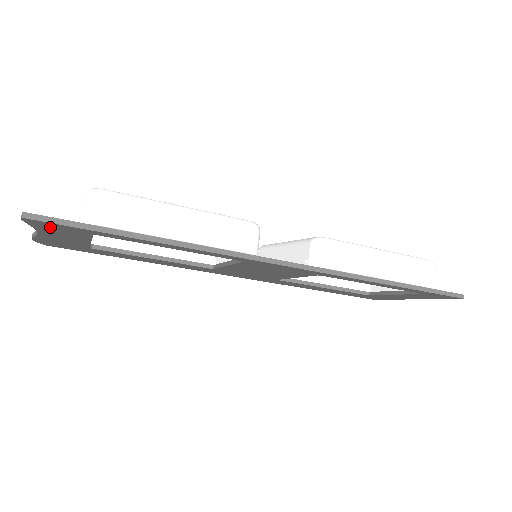
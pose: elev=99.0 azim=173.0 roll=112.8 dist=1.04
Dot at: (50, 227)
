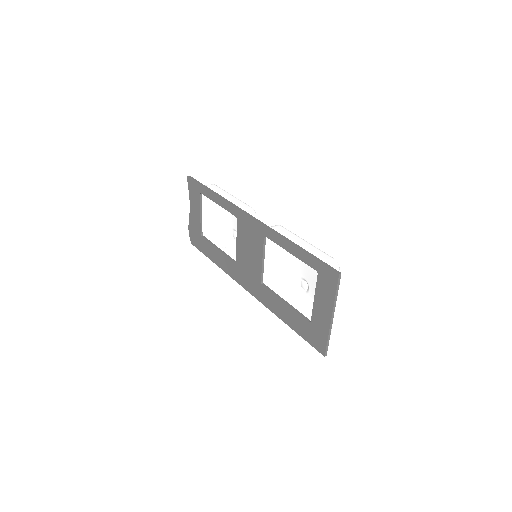
Dot at: (192, 189)
